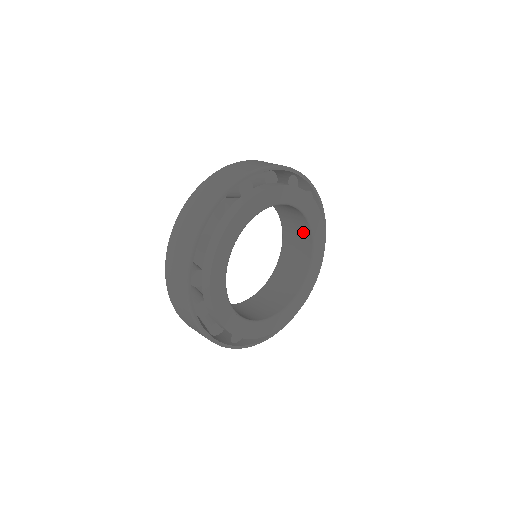
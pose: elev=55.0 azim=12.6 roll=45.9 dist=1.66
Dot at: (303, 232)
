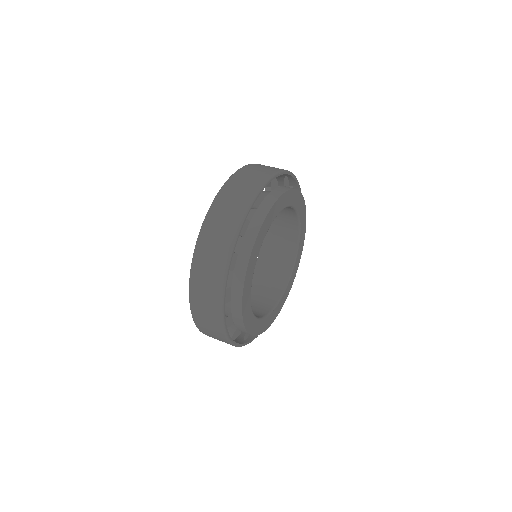
Dot at: (278, 279)
